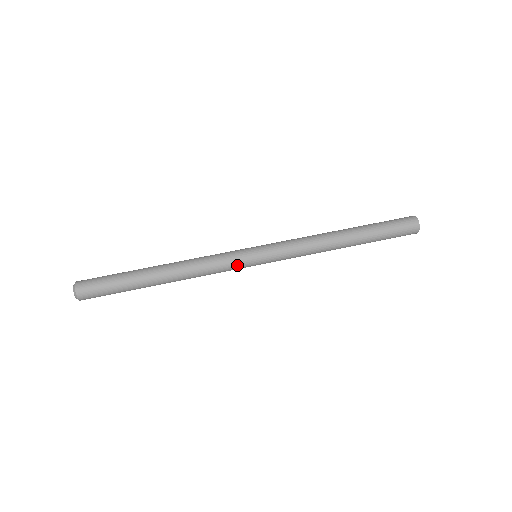
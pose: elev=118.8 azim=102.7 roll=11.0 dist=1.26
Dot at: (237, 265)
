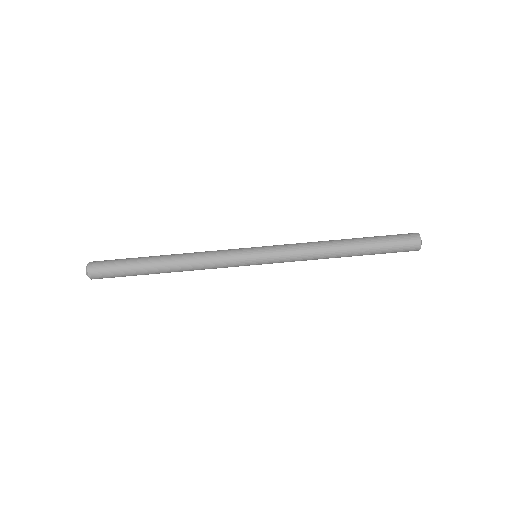
Dot at: (237, 265)
